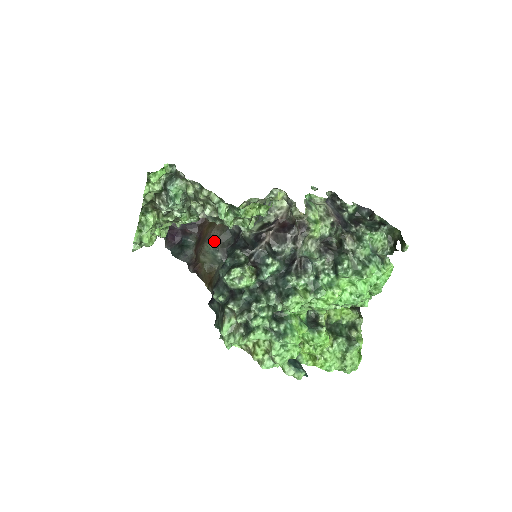
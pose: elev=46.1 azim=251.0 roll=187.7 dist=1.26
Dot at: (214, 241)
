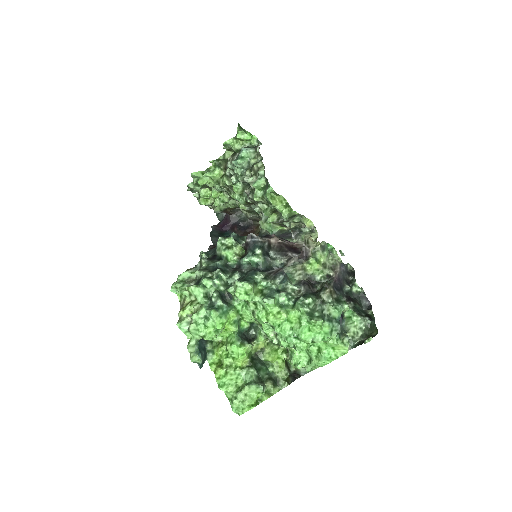
Dot at: occluded
